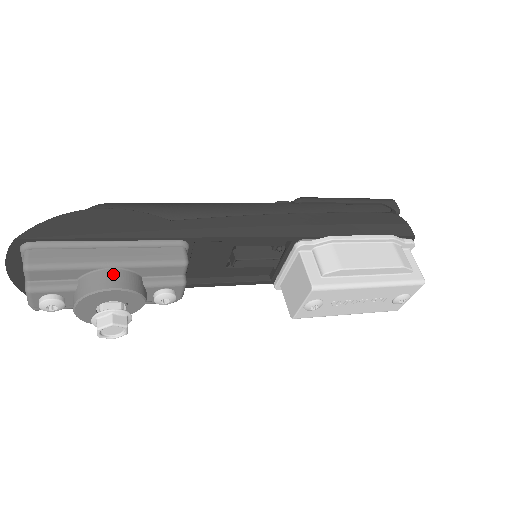
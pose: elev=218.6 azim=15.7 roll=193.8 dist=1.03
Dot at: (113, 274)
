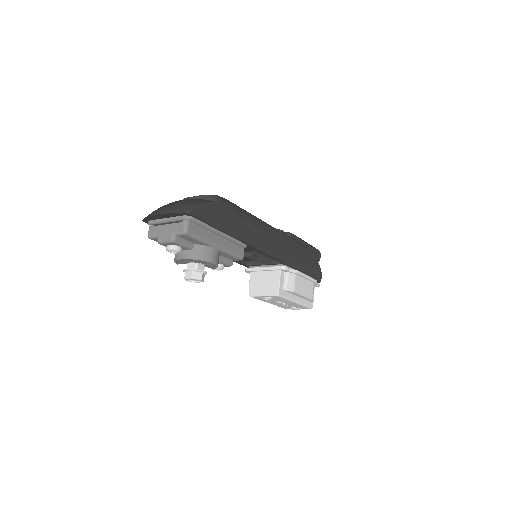
Dot at: (215, 253)
